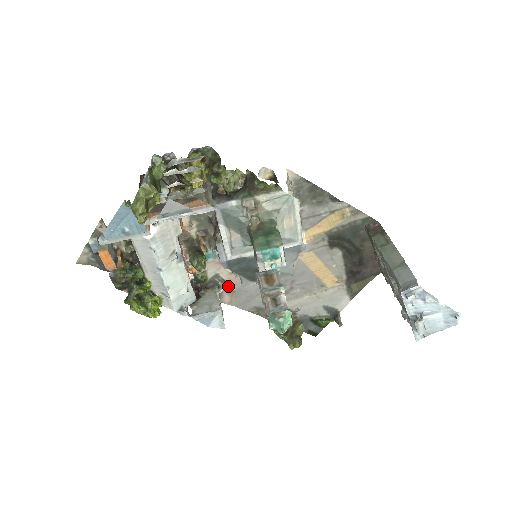
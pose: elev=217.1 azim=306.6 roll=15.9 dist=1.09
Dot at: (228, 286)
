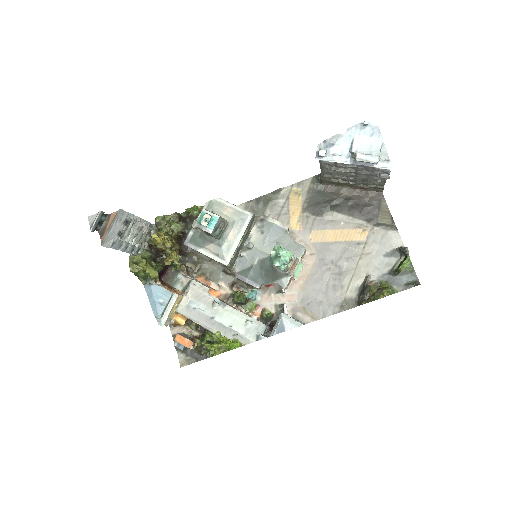
Dot at: (294, 307)
